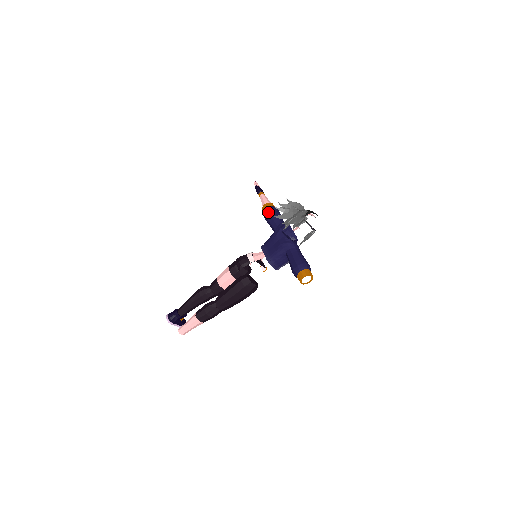
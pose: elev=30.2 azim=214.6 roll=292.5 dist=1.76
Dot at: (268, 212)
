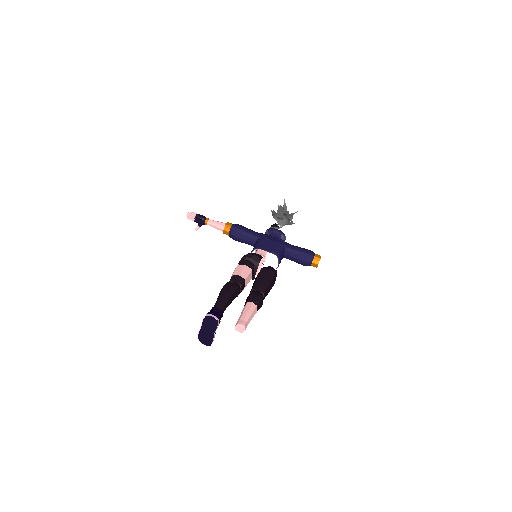
Dot at: (239, 226)
